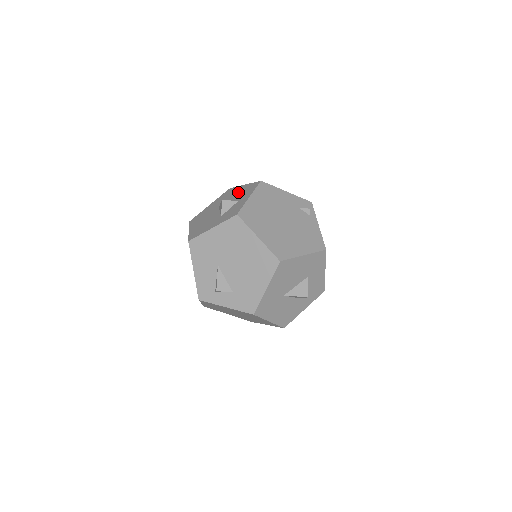
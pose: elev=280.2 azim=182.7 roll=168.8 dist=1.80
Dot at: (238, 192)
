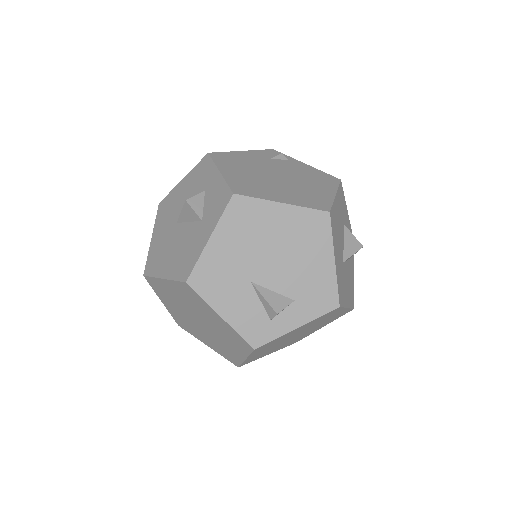
Dot at: (185, 189)
